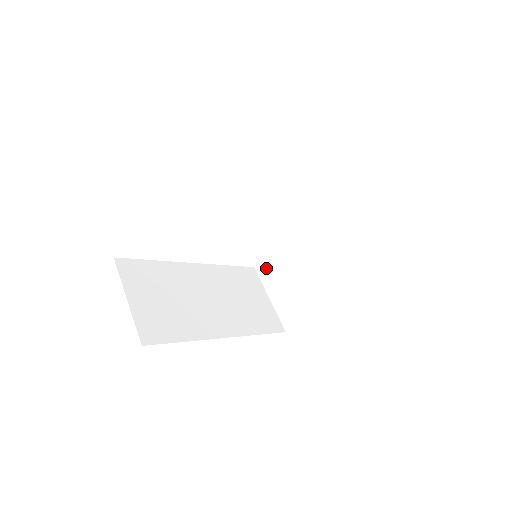
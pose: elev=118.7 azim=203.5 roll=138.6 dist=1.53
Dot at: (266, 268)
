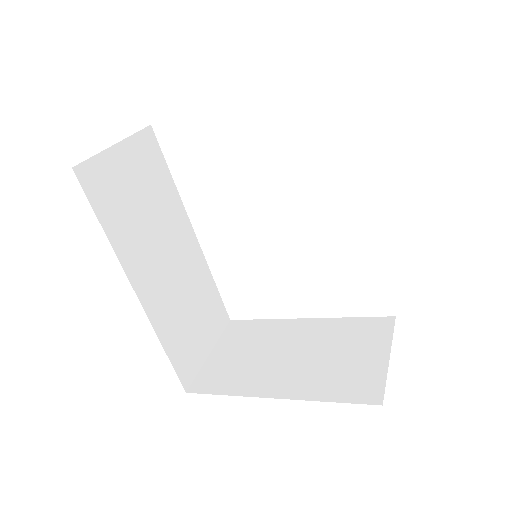
Dot at: (240, 328)
